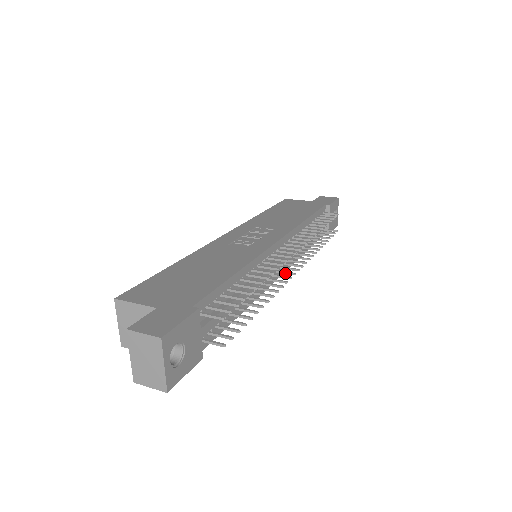
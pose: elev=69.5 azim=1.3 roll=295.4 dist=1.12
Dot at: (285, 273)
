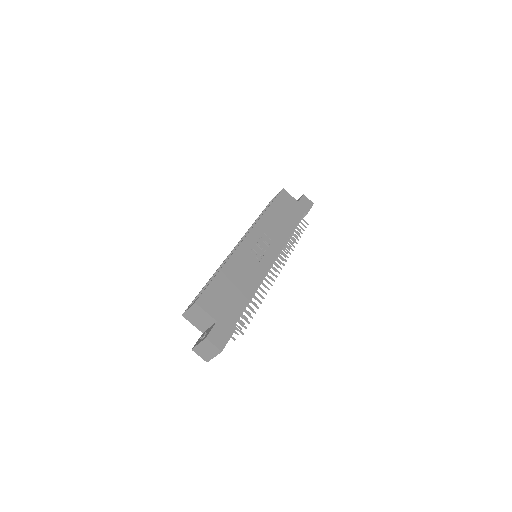
Dot at: (267, 276)
